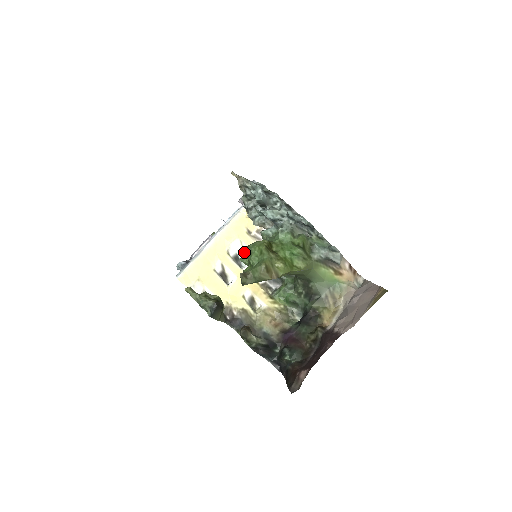
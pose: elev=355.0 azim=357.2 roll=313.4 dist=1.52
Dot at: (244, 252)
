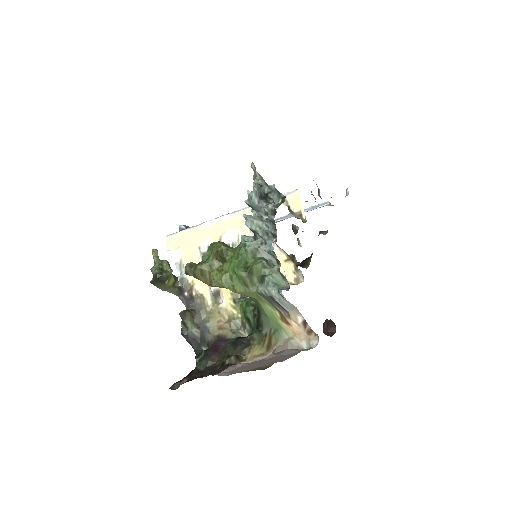
Dot at: occluded
